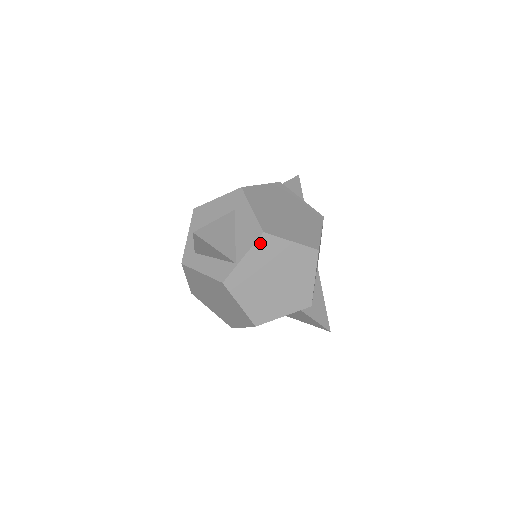
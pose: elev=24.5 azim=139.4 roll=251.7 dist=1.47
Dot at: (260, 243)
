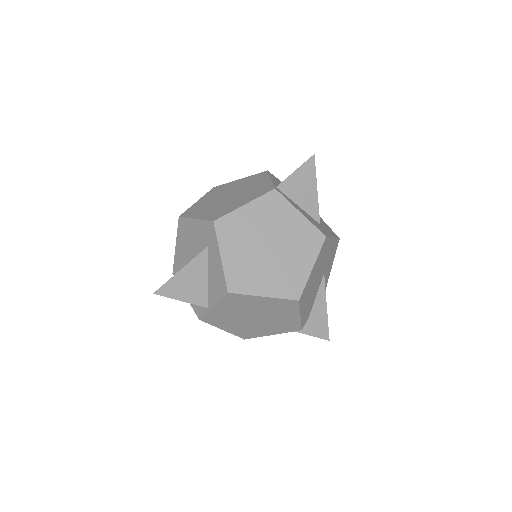
Dot at: (227, 299)
